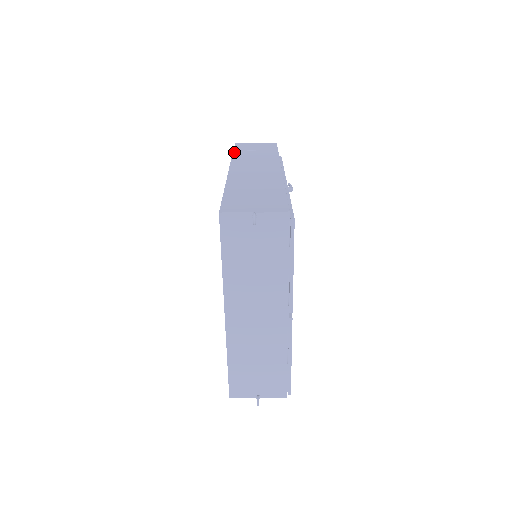
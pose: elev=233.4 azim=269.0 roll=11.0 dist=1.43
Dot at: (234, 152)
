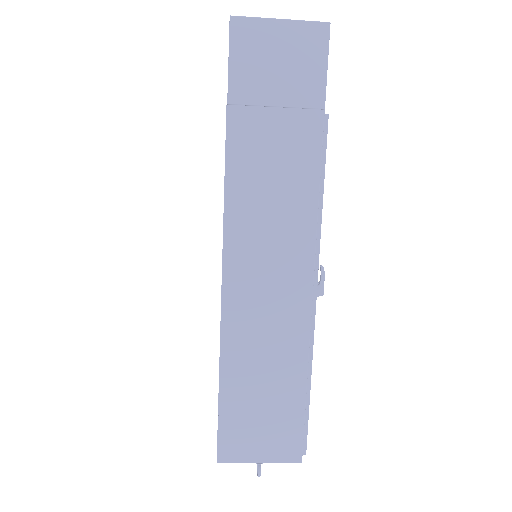
Dot at: (229, 122)
